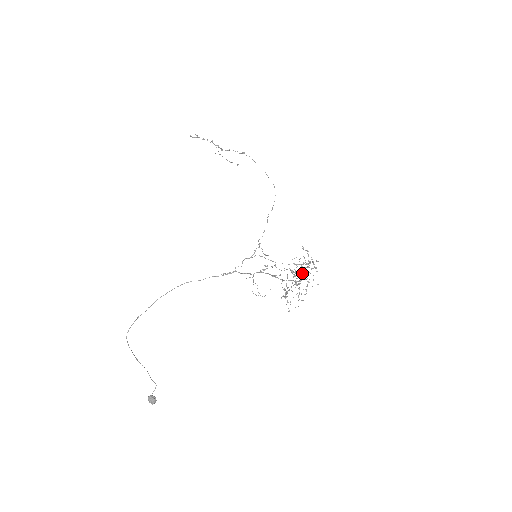
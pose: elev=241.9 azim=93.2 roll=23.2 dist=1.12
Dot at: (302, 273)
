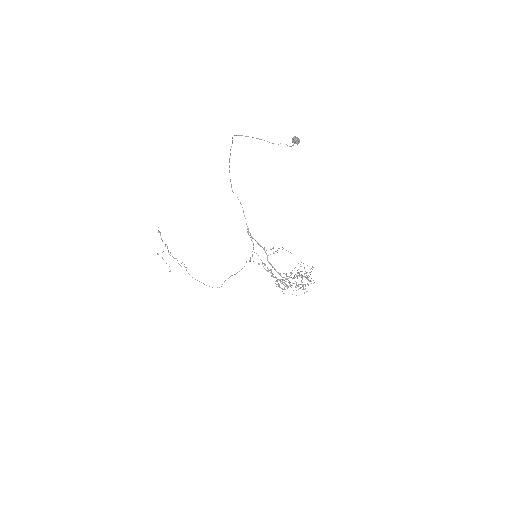
Dot at: (310, 272)
